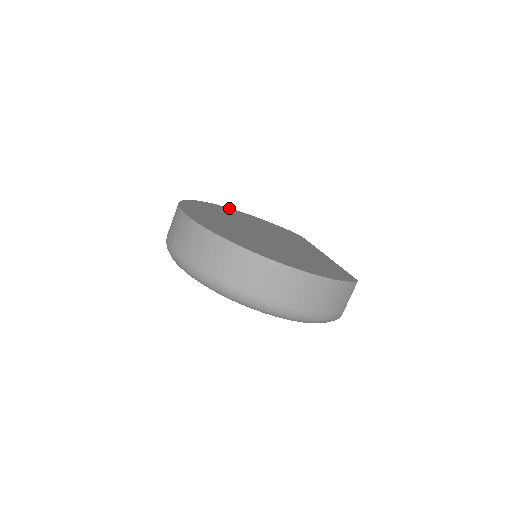
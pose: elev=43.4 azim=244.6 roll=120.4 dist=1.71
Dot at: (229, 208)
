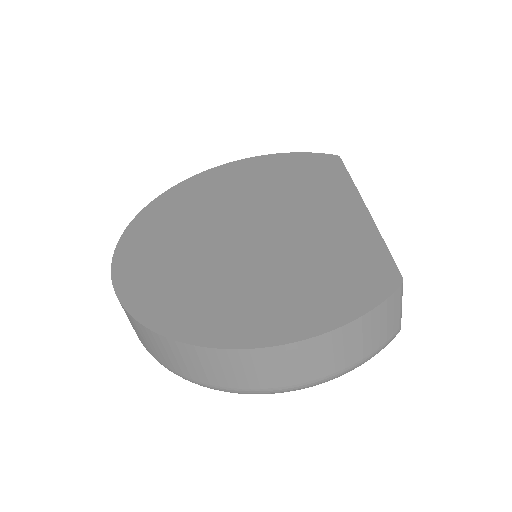
Dot at: (221, 166)
